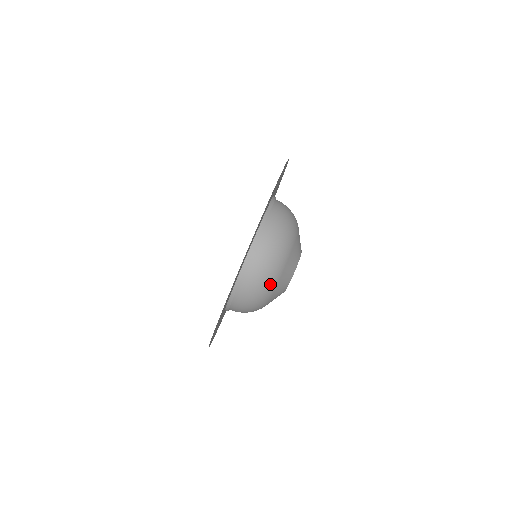
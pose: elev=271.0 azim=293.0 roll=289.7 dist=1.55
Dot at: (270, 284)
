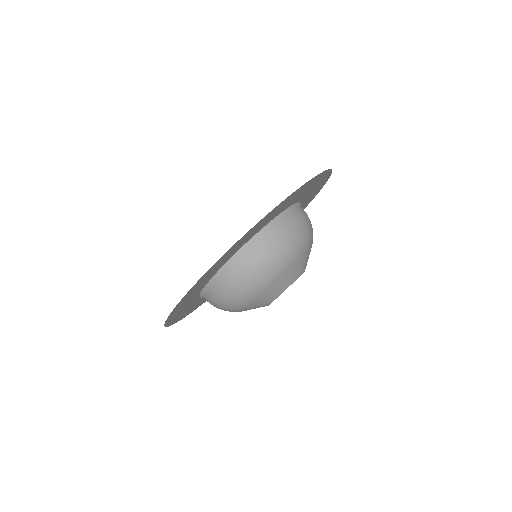
Dot at: (262, 281)
